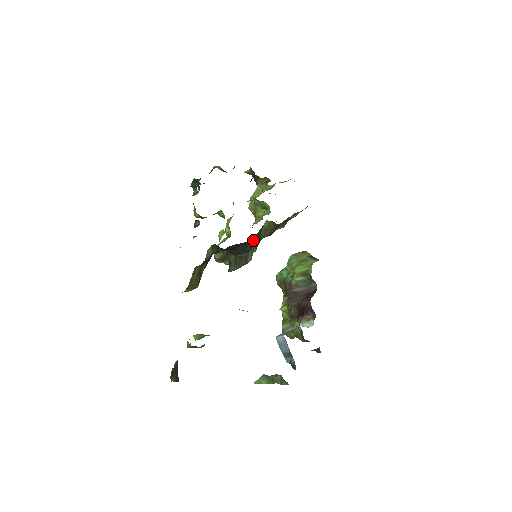
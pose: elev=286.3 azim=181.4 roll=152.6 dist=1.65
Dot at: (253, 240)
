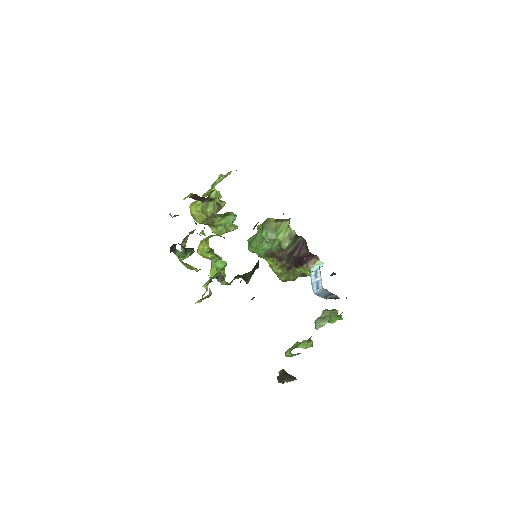
Dot at: occluded
